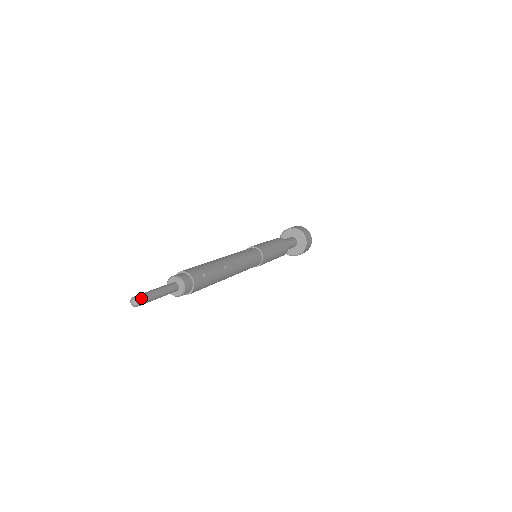
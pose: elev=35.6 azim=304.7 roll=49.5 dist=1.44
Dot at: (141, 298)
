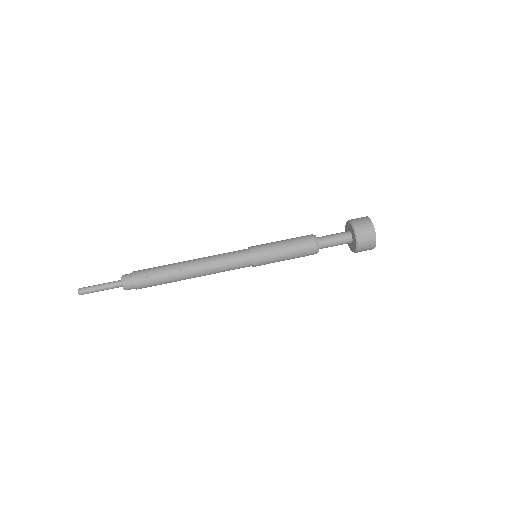
Dot at: (82, 290)
